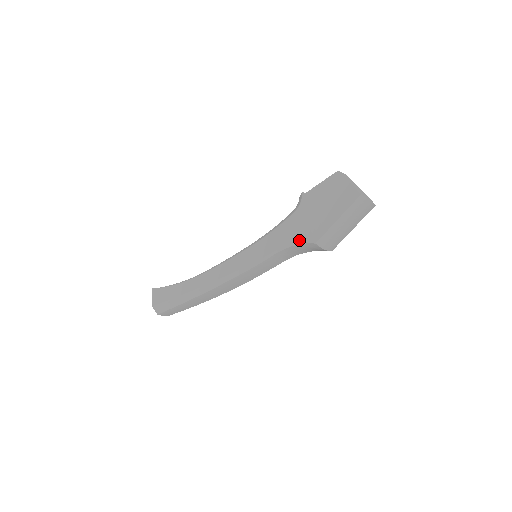
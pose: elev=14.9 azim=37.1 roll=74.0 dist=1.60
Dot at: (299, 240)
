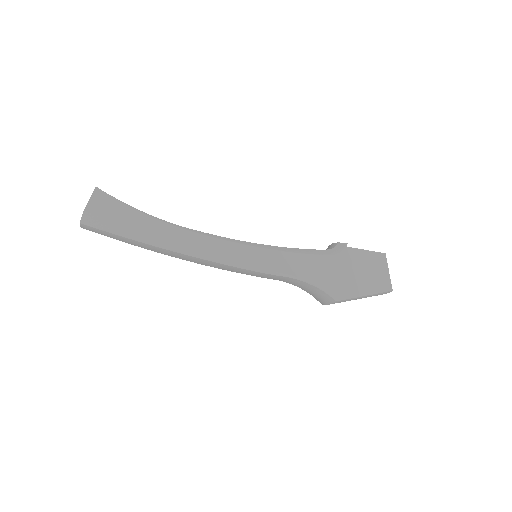
Dot at: (322, 285)
